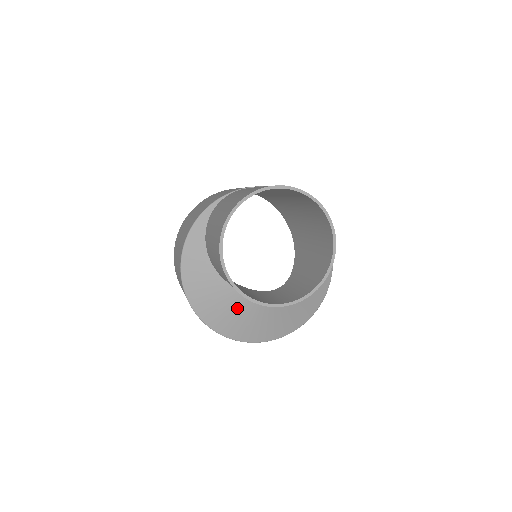
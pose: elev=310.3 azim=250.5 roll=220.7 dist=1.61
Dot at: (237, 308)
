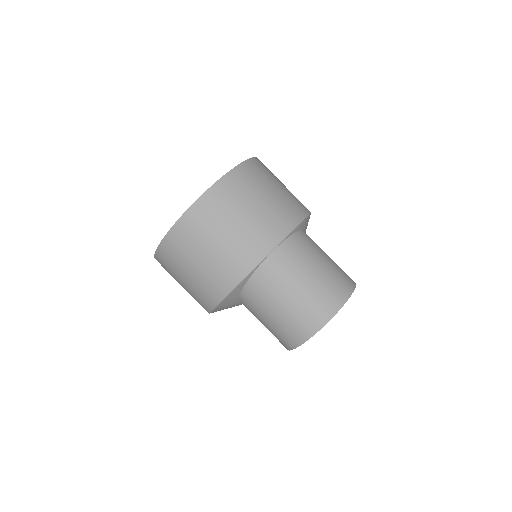
Dot at: occluded
